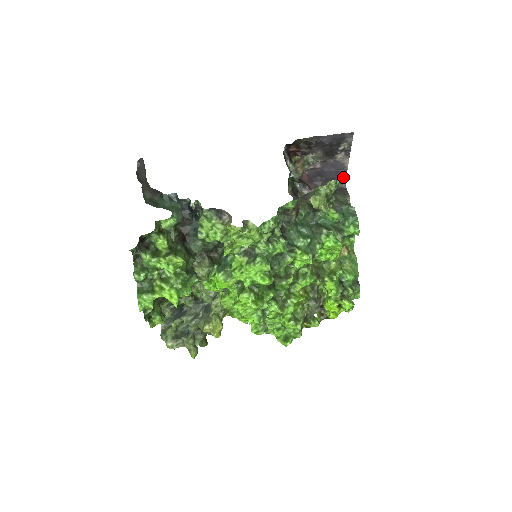
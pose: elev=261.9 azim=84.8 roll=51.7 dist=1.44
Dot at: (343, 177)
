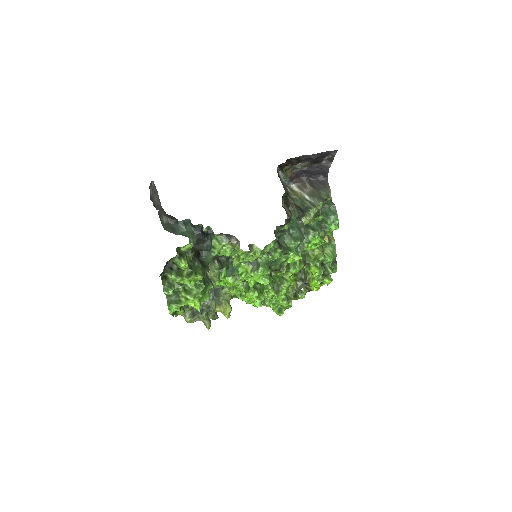
Dot at: (329, 198)
